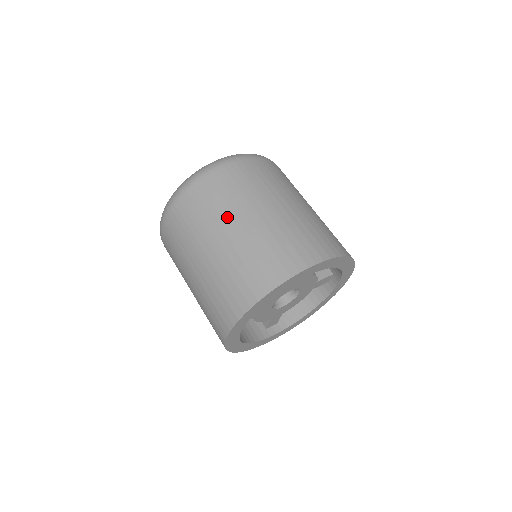
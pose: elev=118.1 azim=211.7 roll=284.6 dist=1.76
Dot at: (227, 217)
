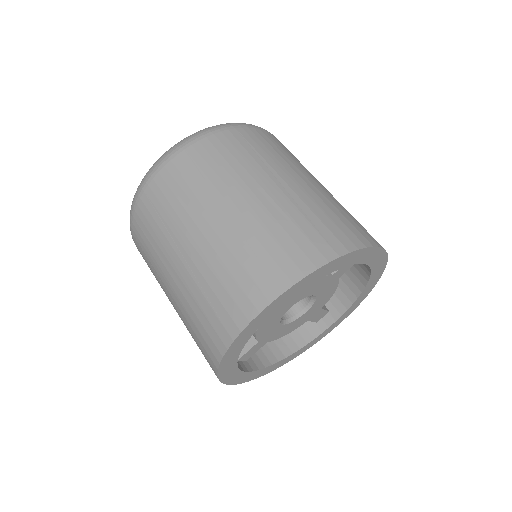
Dot at: (285, 168)
